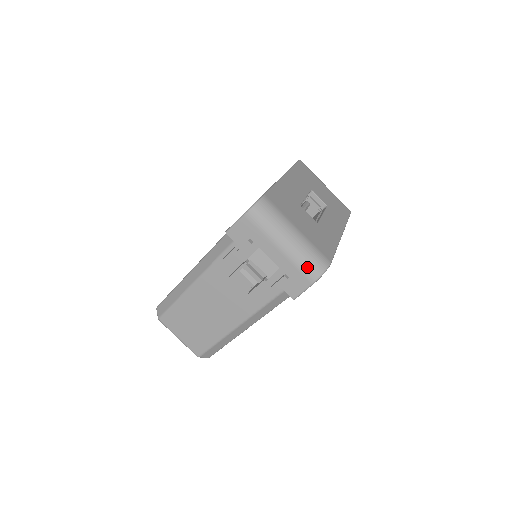
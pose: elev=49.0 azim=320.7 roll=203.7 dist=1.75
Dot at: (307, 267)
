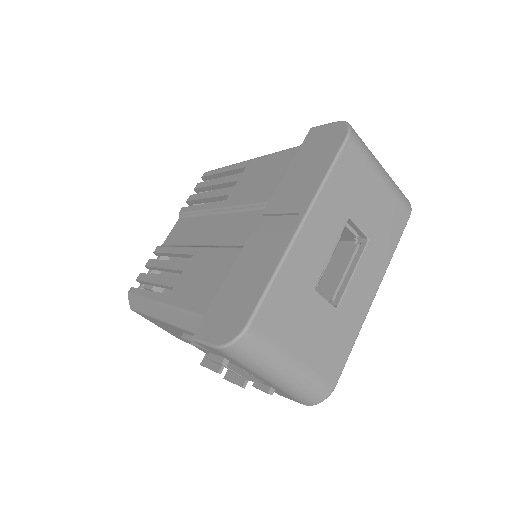
Dot at: (299, 397)
